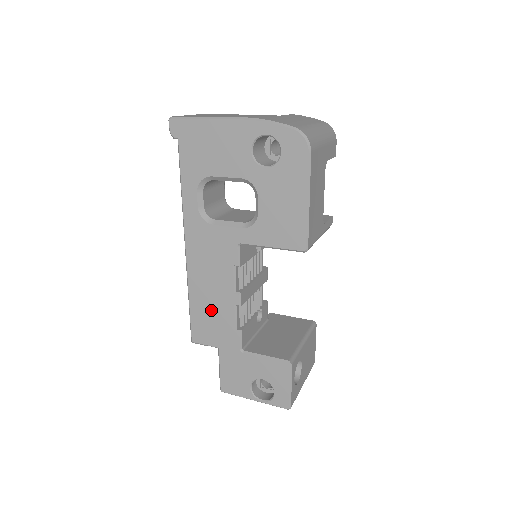
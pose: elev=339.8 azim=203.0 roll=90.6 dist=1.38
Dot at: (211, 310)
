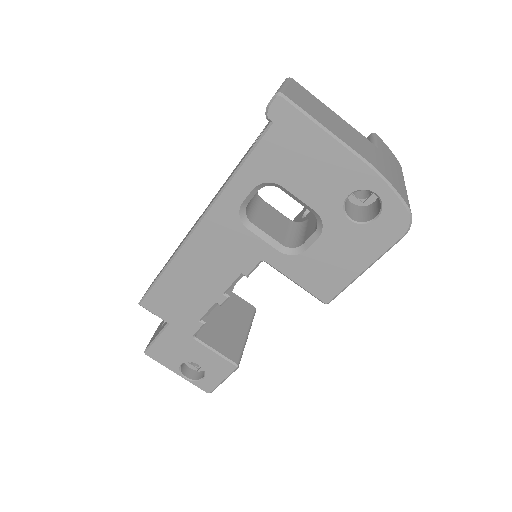
Dot at: (185, 293)
